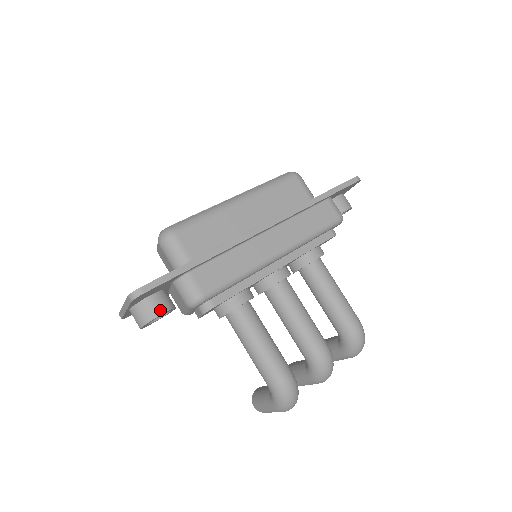
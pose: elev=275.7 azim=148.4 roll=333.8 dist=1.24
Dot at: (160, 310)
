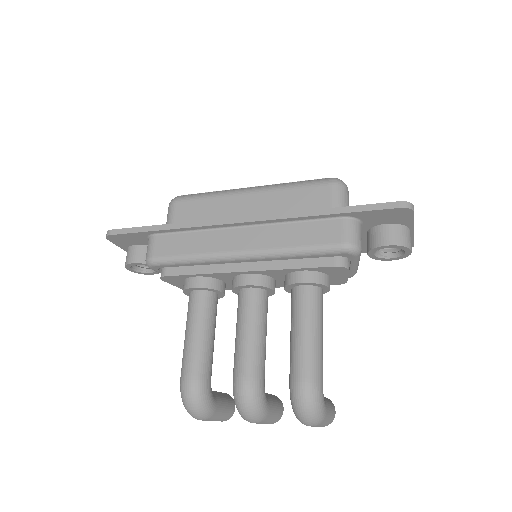
Dot at: (134, 259)
